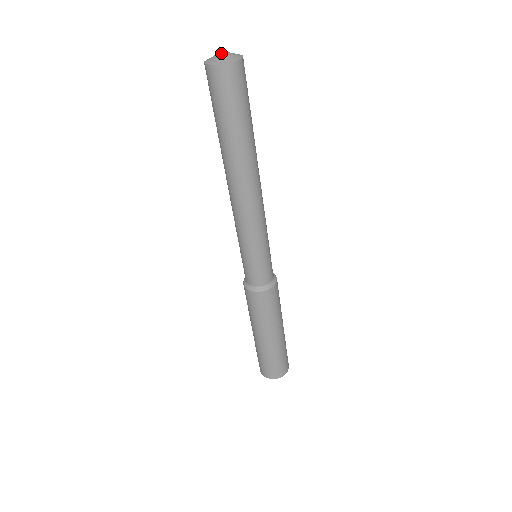
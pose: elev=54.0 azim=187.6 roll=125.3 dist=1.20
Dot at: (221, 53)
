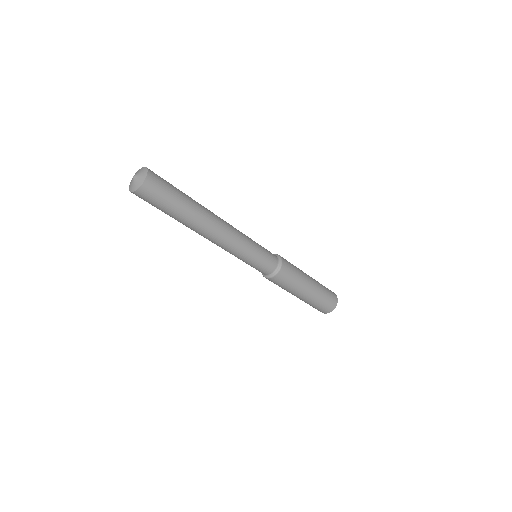
Dot at: (132, 179)
